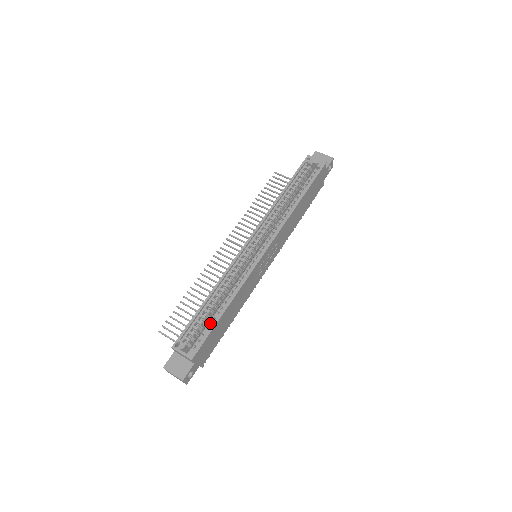
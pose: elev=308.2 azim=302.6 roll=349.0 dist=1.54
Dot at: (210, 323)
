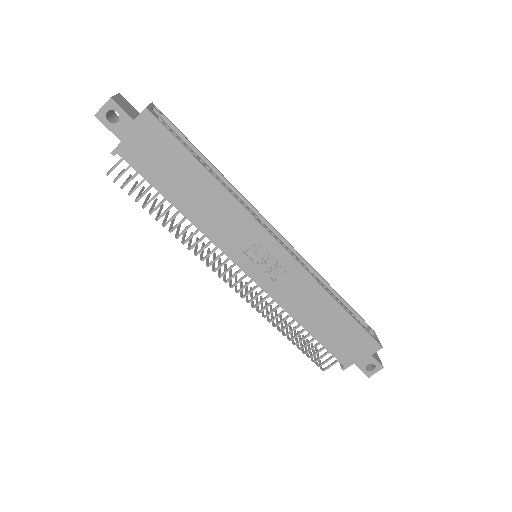
Dot at: occluded
